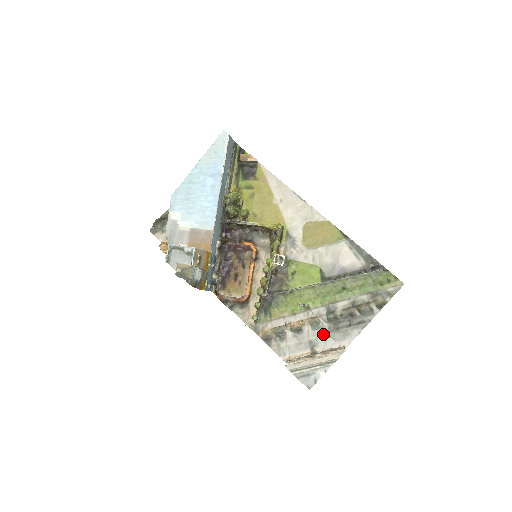
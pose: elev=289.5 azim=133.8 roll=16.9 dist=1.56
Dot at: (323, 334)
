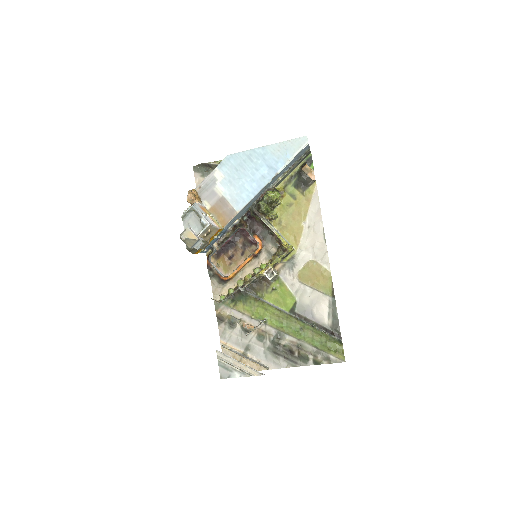
Dot at: (261, 347)
